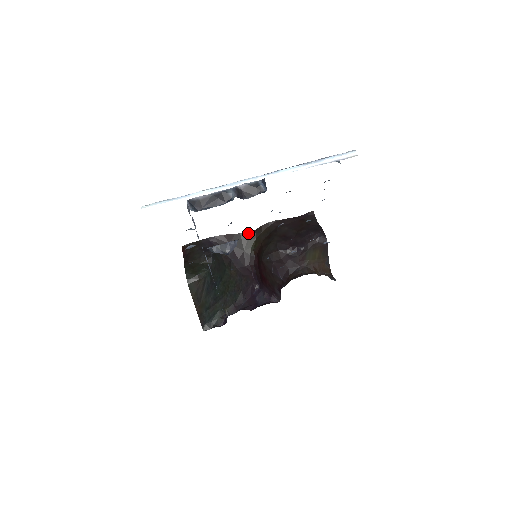
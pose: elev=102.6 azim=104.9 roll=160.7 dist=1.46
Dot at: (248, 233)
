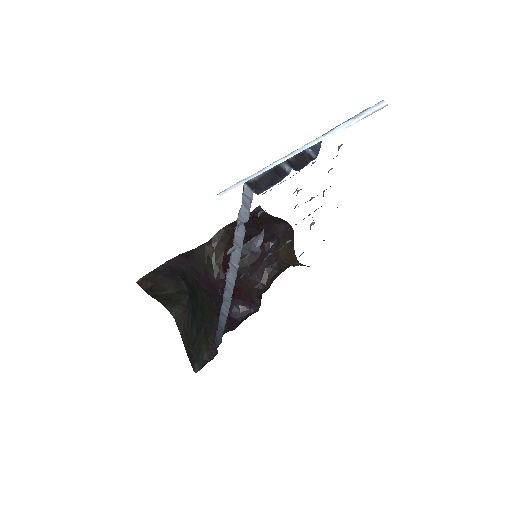
Dot at: (203, 246)
